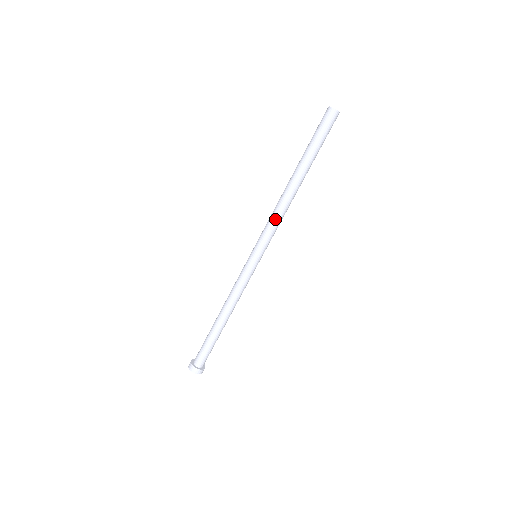
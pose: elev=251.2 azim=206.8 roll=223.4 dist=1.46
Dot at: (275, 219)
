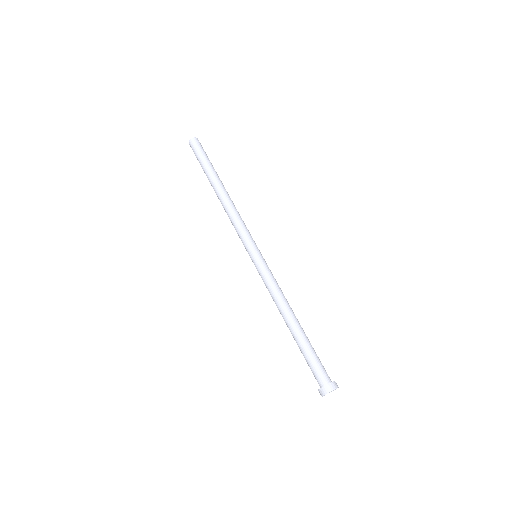
Dot at: (238, 218)
